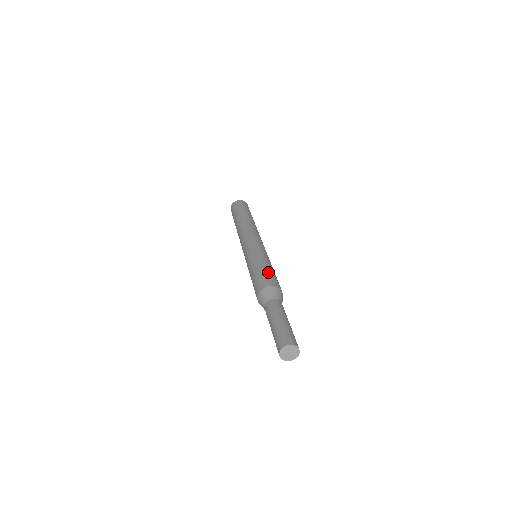
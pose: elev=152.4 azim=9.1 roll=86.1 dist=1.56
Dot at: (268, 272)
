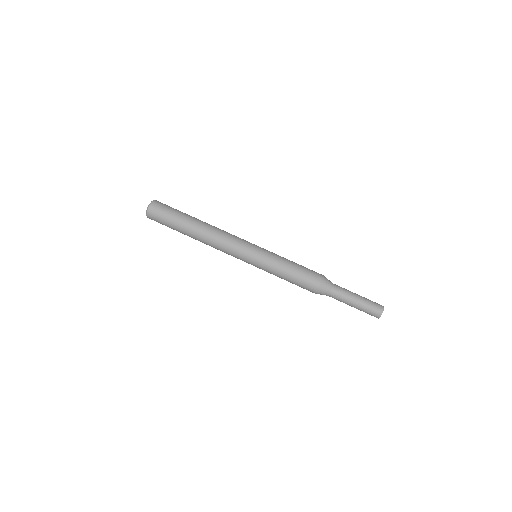
Dot at: (300, 275)
